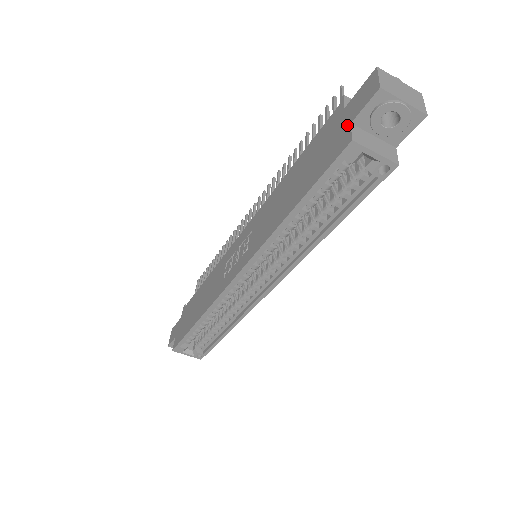
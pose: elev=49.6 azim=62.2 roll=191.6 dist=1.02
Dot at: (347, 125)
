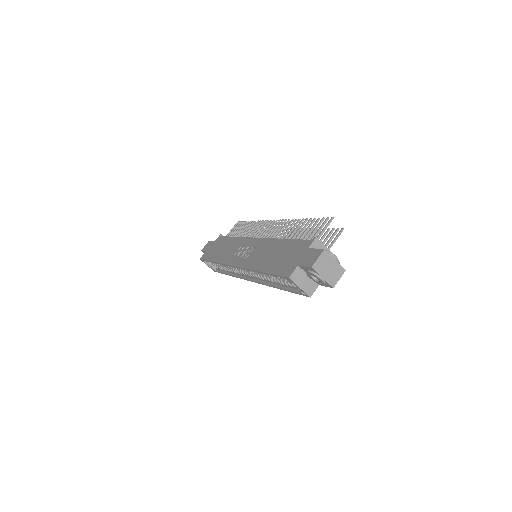
Dot at: (297, 263)
